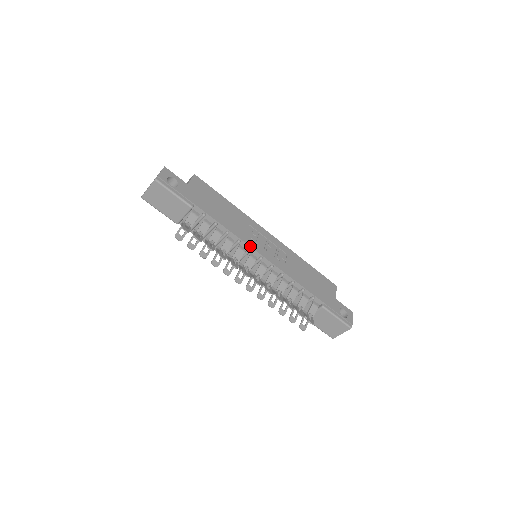
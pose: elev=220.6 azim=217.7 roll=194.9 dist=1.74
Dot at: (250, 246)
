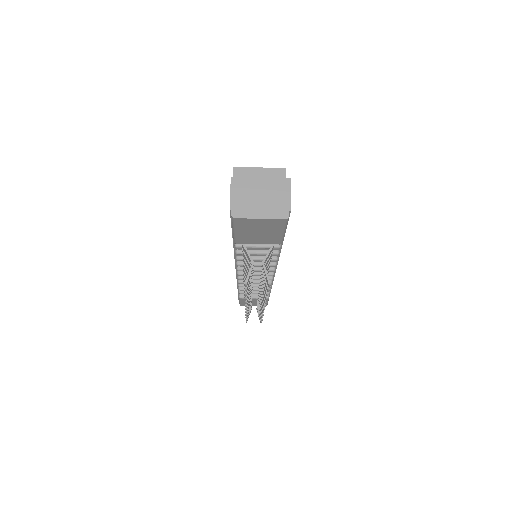
Dot at: occluded
